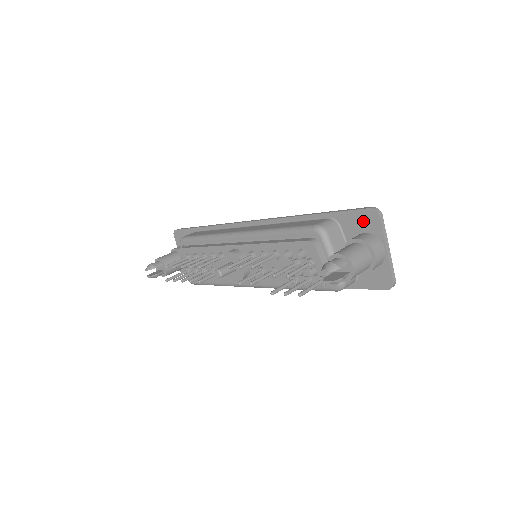
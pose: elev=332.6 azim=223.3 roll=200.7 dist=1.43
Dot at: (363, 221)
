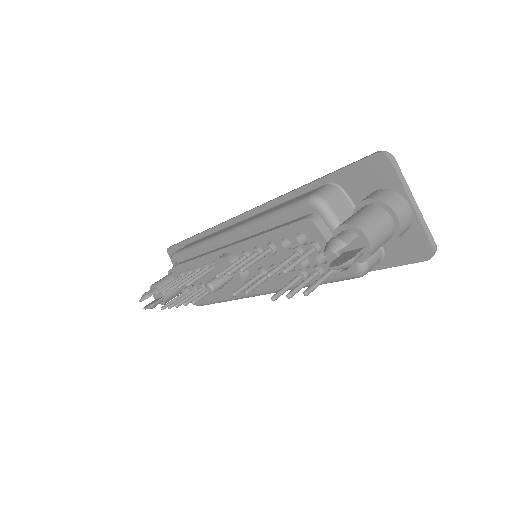
Dot at: (371, 174)
